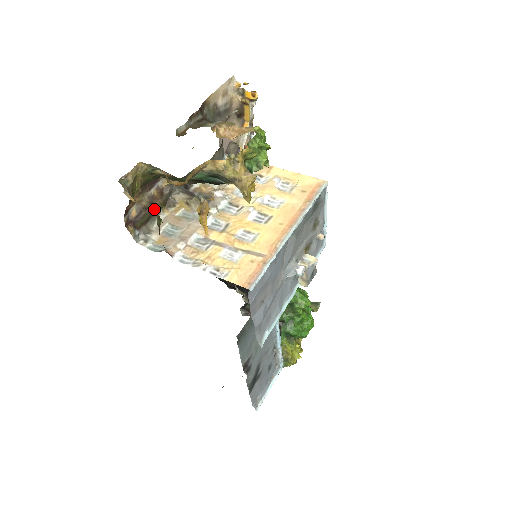
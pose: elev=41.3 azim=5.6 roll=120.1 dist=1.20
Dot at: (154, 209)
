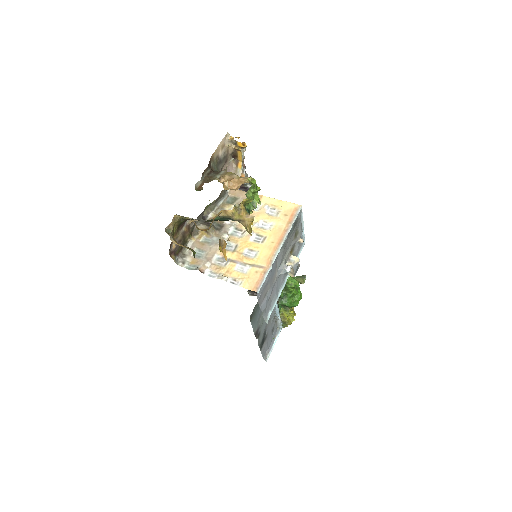
Dot at: (185, 239)
